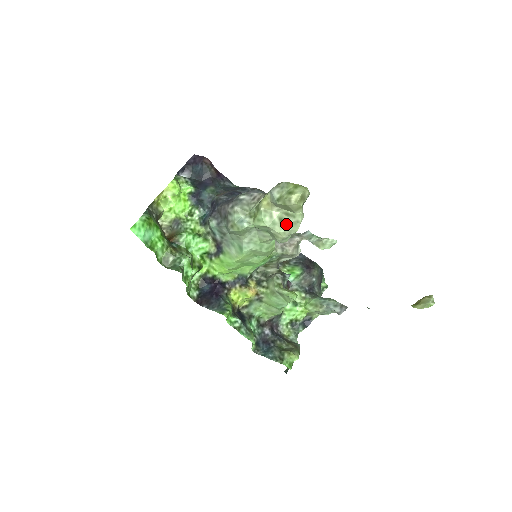
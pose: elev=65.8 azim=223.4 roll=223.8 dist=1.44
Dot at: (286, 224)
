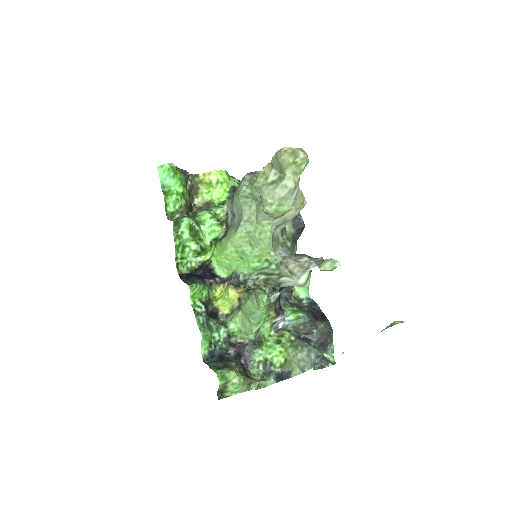
Dot at: (274, 185)
